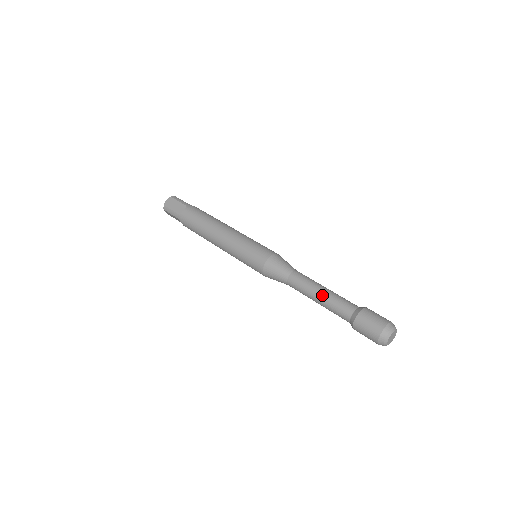
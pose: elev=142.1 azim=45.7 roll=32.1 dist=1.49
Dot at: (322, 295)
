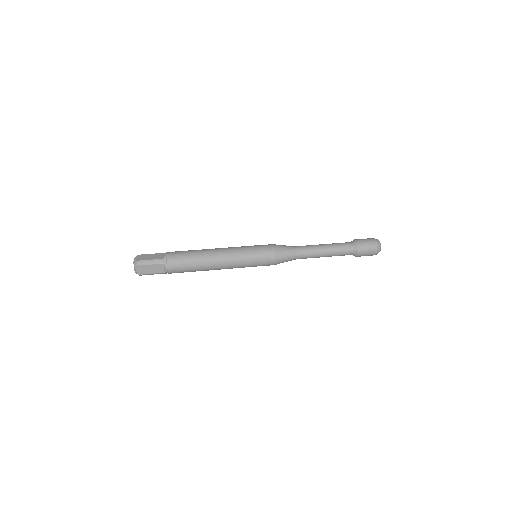
Dot at: (327, 245)
